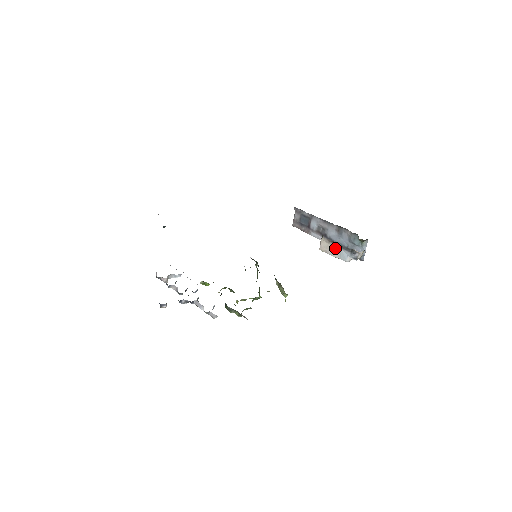
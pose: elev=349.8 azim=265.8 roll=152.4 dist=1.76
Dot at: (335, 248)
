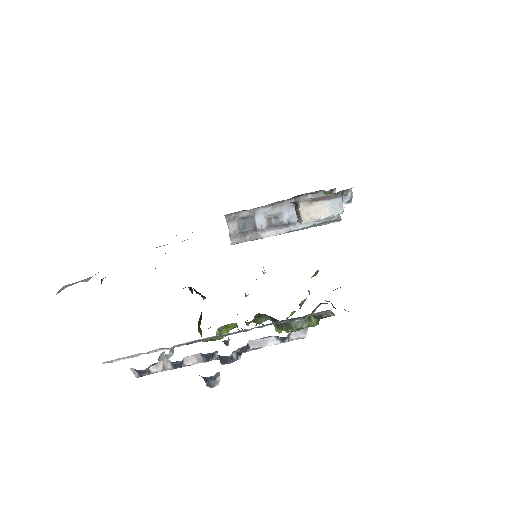
Dot at: (321, 205)
